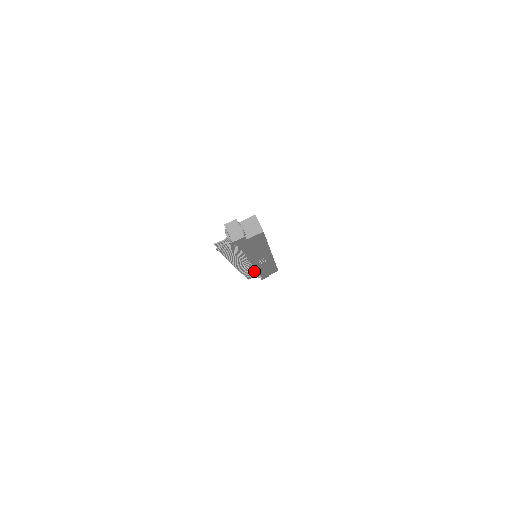
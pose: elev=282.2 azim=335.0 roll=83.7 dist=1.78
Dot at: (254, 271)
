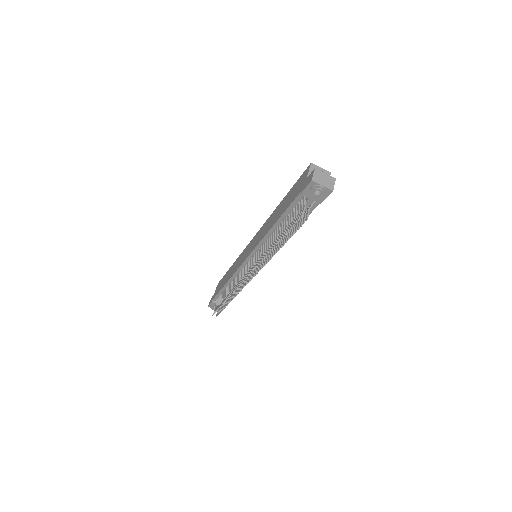
Dot at: occluded
